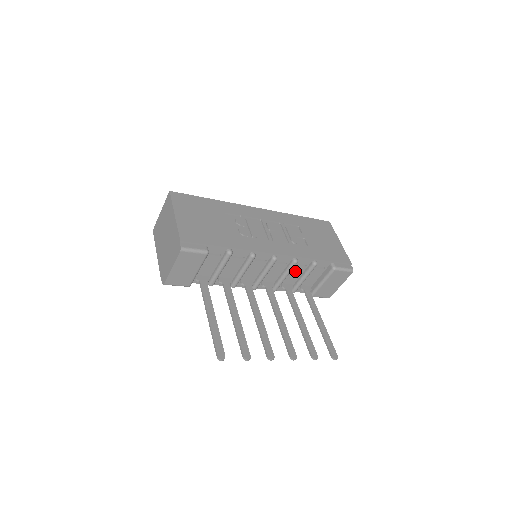
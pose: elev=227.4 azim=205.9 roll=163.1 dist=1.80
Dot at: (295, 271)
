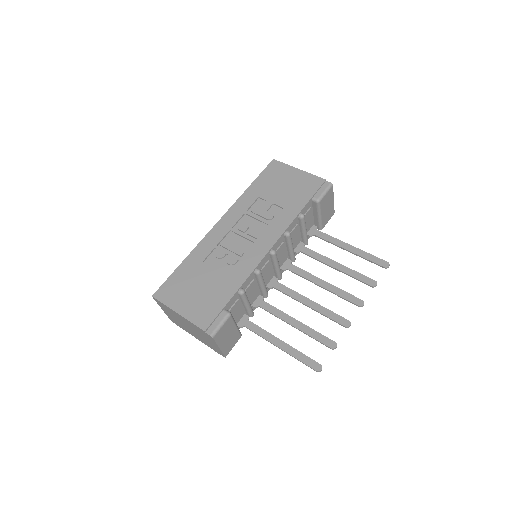
Dot at: (294, 235)
